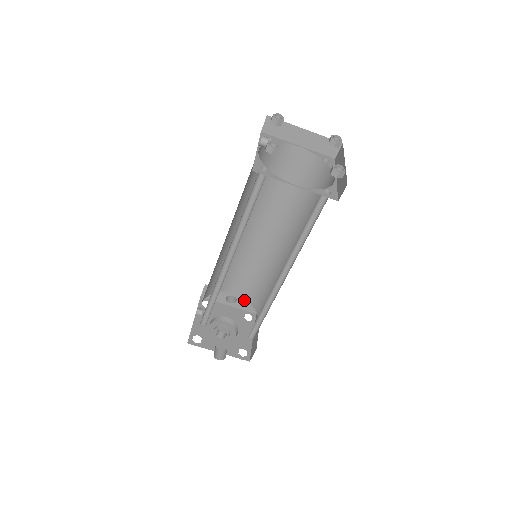
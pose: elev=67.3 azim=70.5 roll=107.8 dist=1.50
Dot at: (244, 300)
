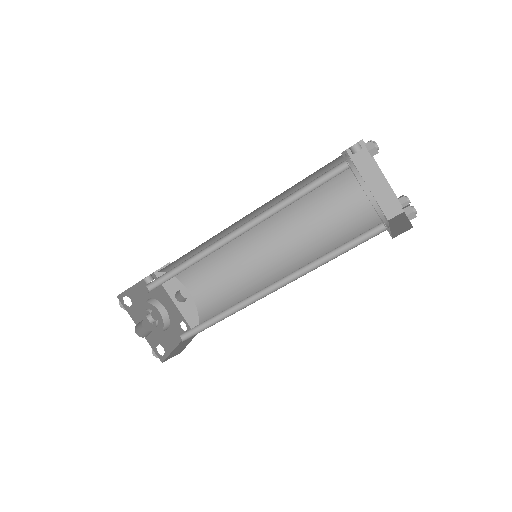
Dot at: (193, 306)
